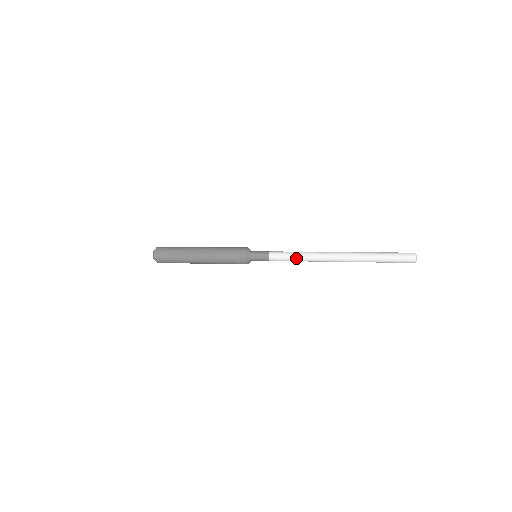
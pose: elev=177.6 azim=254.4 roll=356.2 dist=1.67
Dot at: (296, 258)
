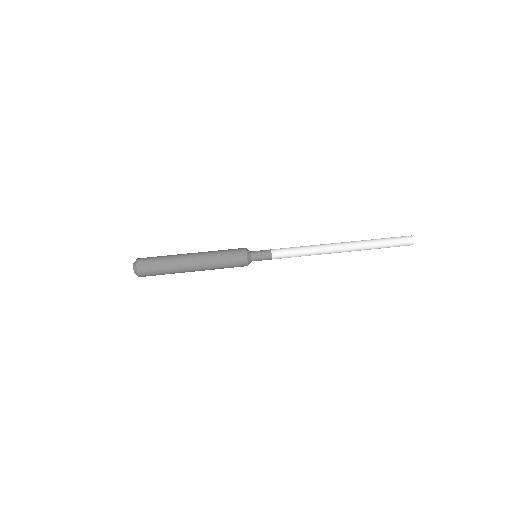
Dot at: (300, 256)
